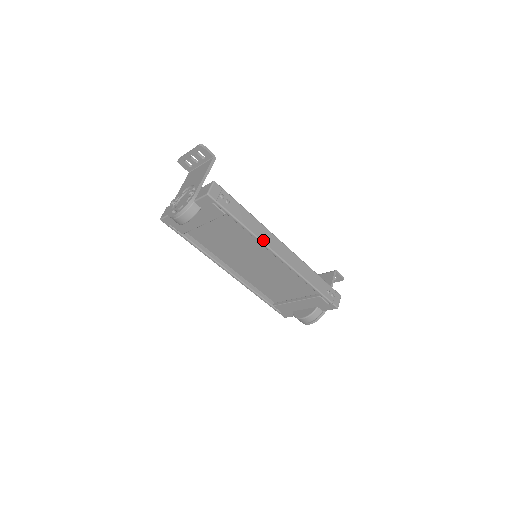
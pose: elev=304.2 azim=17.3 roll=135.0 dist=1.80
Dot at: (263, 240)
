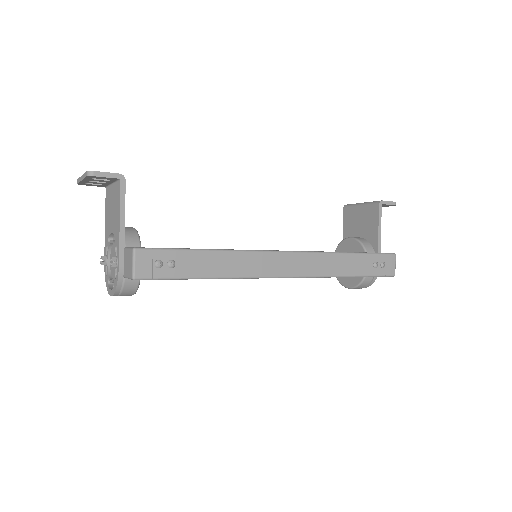
Dot at: (251, 274)
